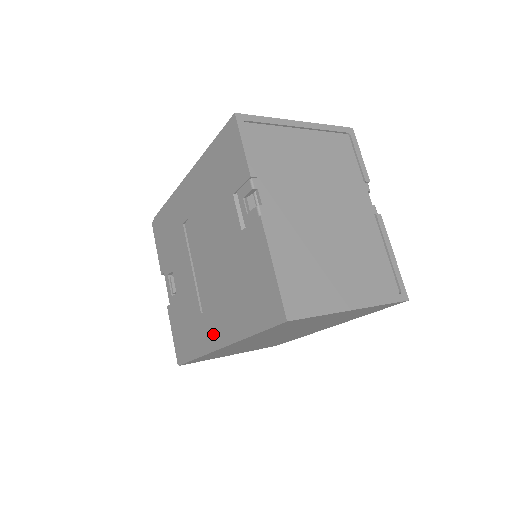
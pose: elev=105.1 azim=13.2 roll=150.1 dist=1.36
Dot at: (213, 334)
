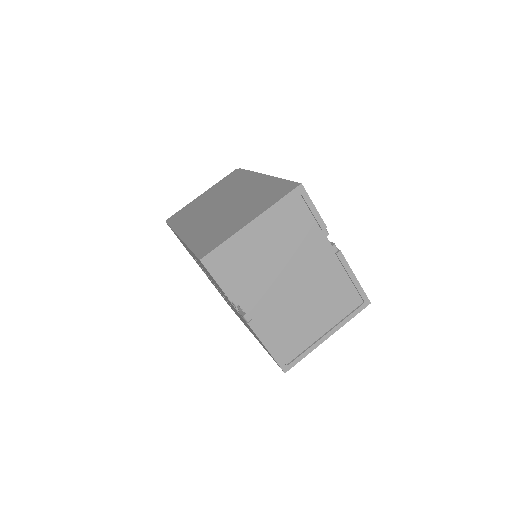
Dot at: occluded
